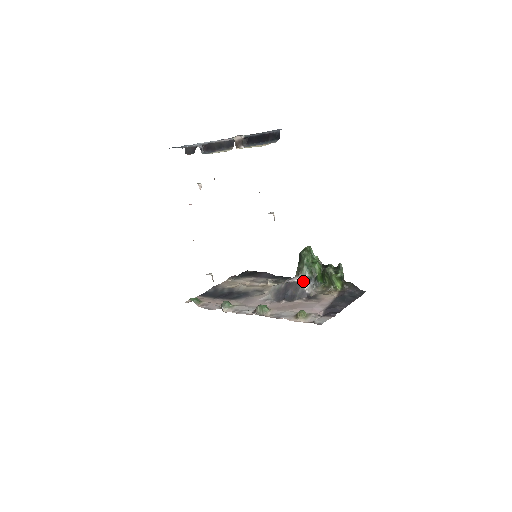
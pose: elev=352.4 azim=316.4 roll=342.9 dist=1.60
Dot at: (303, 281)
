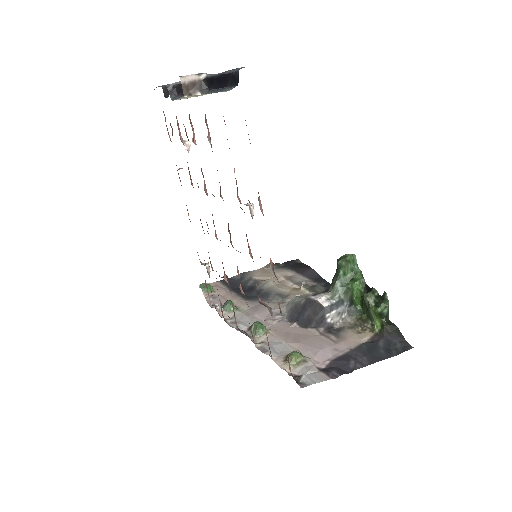
Dot at: (327, 304)
